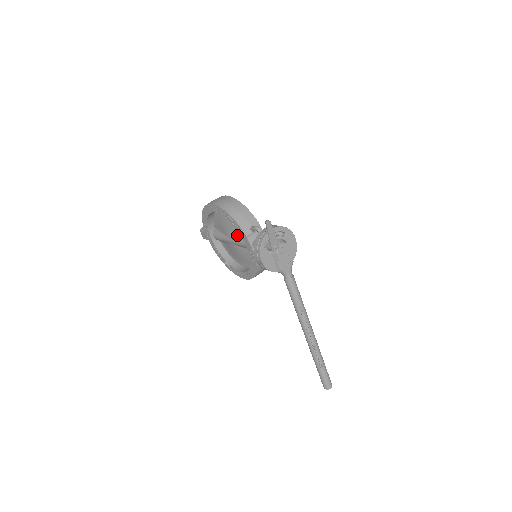
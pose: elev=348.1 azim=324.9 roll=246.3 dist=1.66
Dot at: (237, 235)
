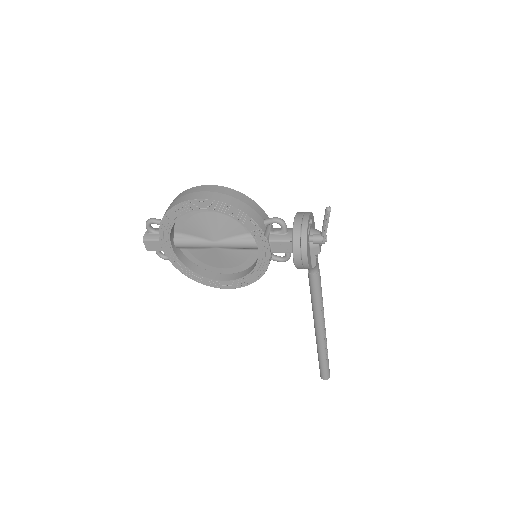
Dot at: (231, 235)
